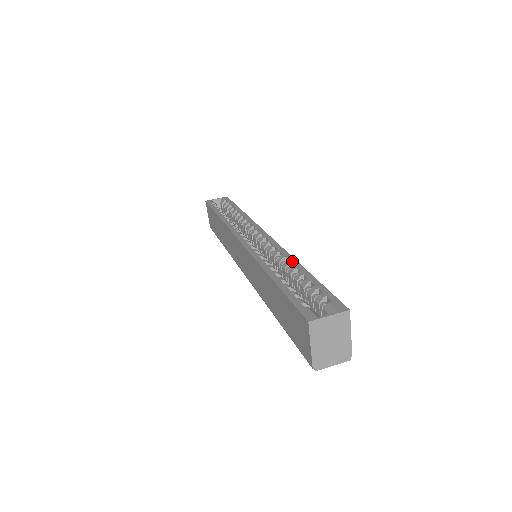
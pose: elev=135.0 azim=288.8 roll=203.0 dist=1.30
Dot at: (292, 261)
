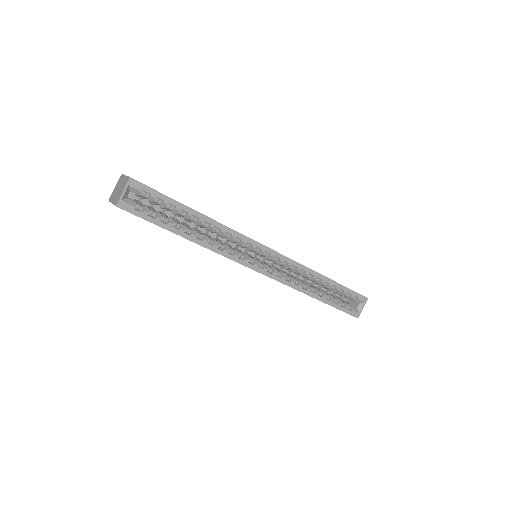
Dot at: (317, 276)
